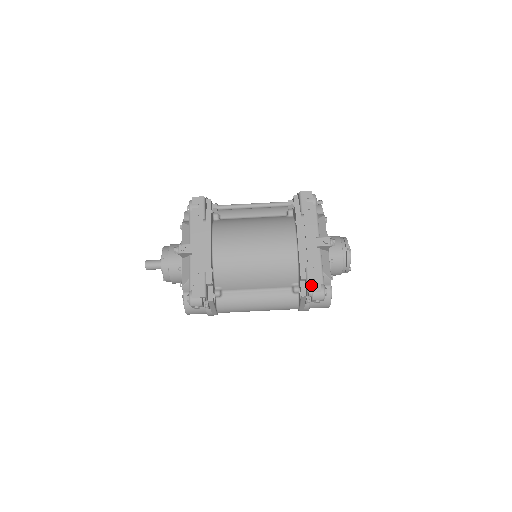
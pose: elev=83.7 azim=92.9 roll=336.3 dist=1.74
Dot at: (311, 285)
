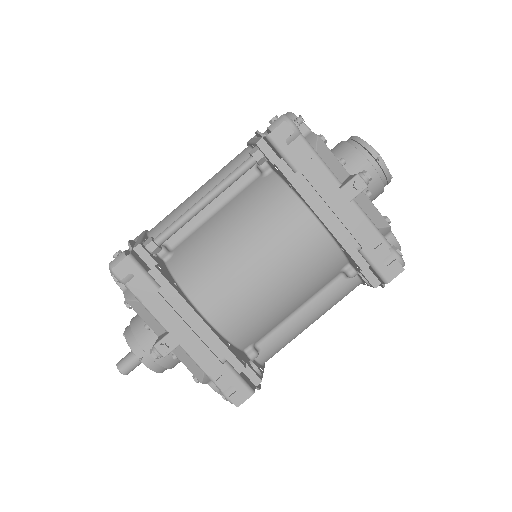
Dot at: (385, 272)
